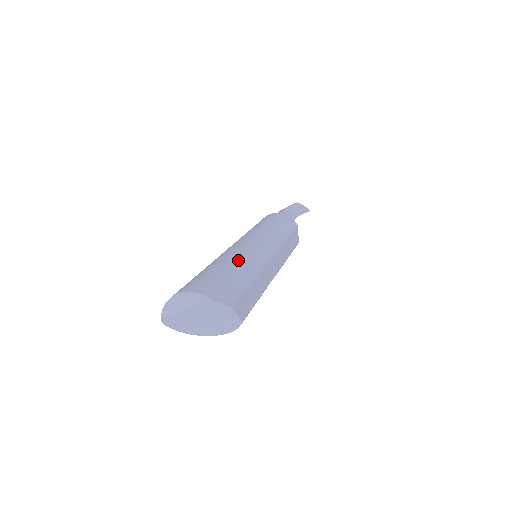
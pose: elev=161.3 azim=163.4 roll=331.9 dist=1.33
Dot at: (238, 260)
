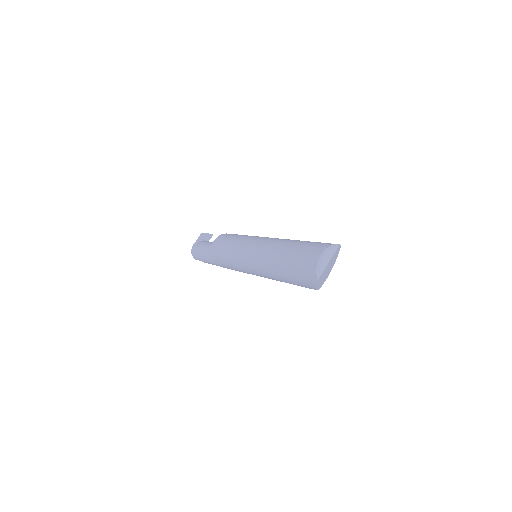
Dot at: (292, 240)
